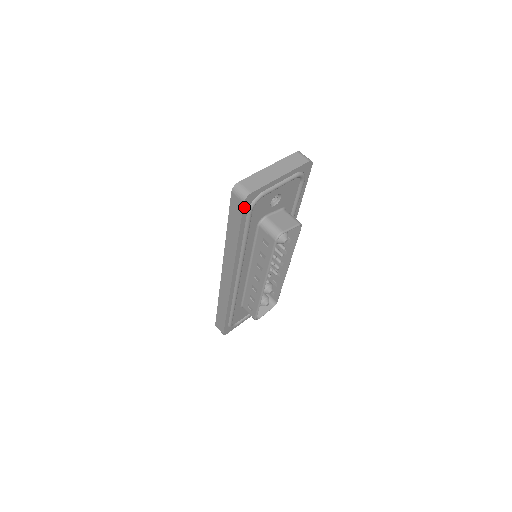
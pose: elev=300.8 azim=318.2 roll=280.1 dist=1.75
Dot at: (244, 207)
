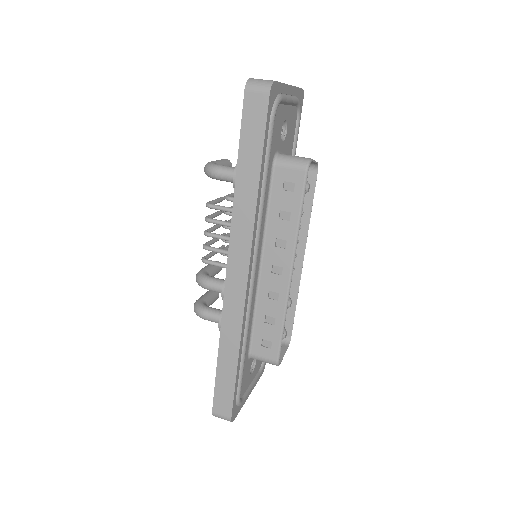
Dot at: (268, 105)
